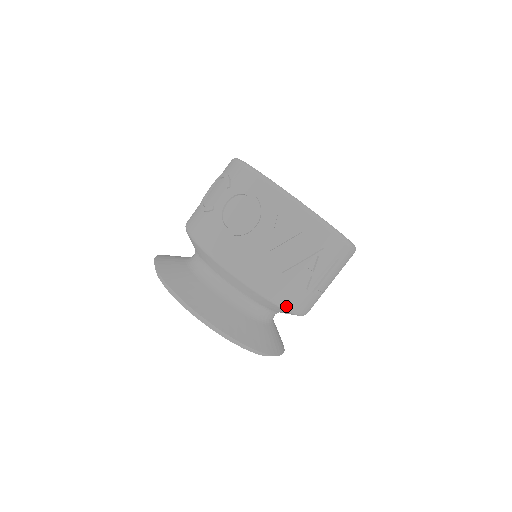
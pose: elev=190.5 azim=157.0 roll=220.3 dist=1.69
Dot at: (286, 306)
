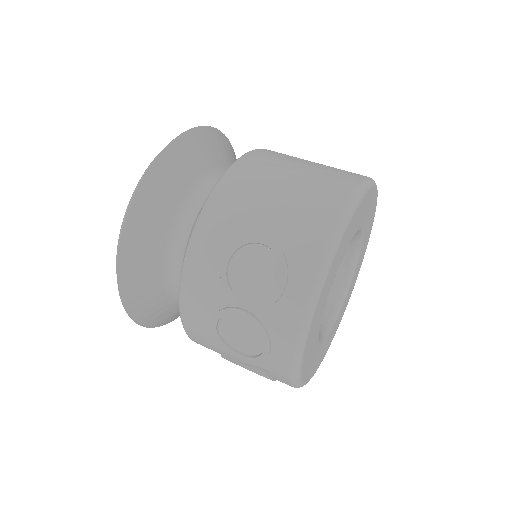
Dot at: occluded
